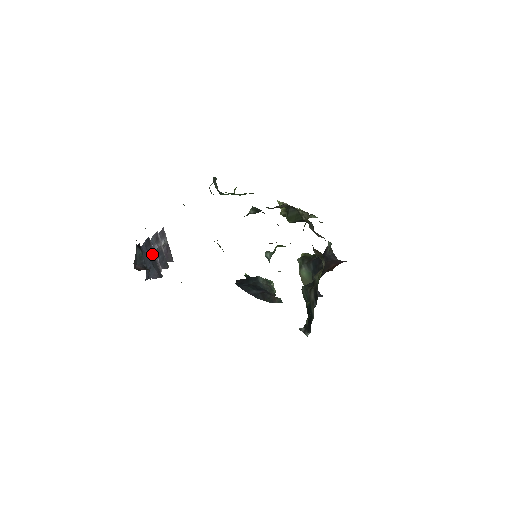
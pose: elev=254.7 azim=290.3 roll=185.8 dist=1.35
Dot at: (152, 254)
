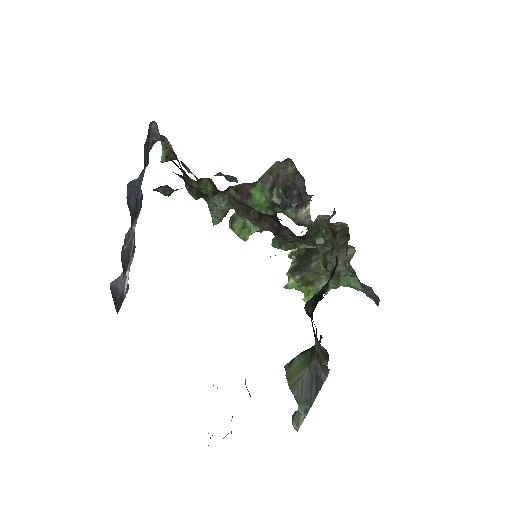
Dot at: (138, 208)
